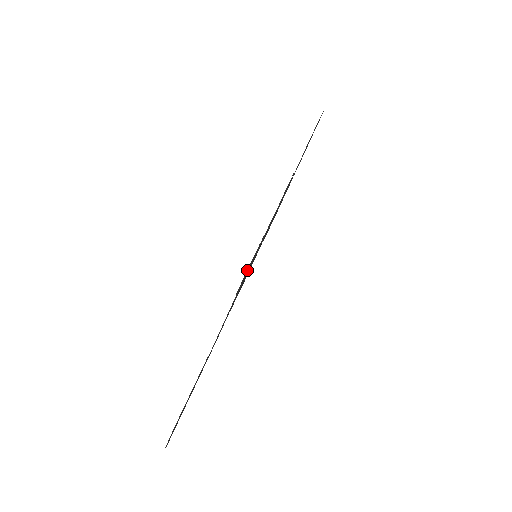
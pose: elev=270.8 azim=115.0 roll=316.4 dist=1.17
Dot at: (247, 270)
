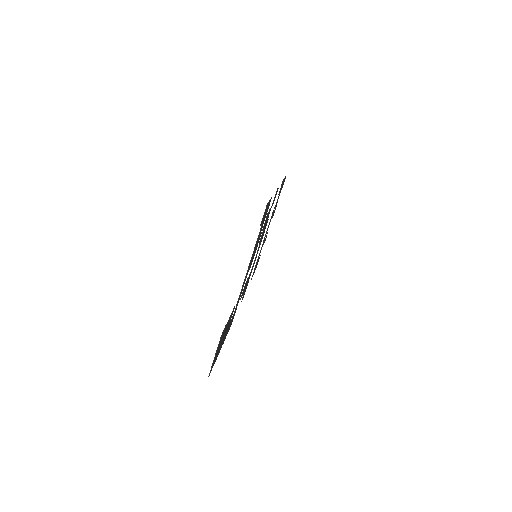
Dot at: (267, 203)
